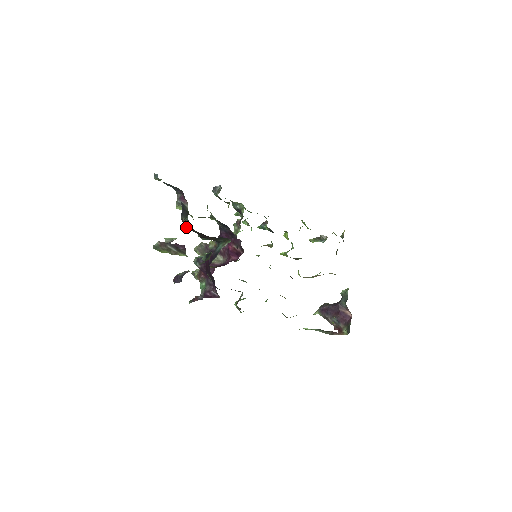
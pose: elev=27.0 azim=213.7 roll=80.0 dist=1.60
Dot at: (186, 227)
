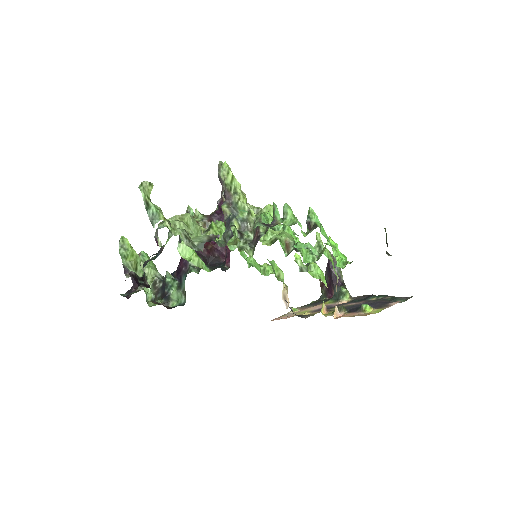
Dot at: occluded
